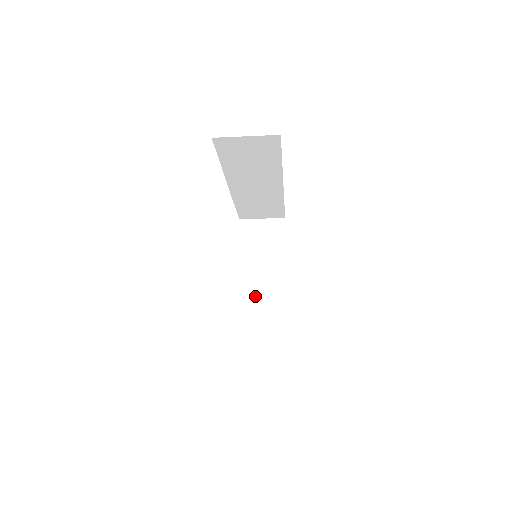
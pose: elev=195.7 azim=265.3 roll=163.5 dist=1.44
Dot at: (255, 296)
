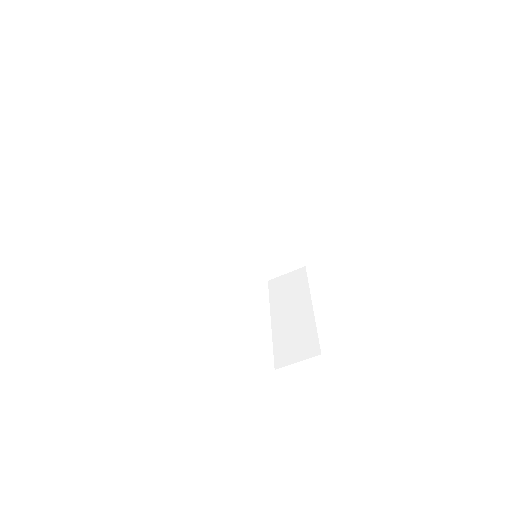
Dot at: (286, 328)
